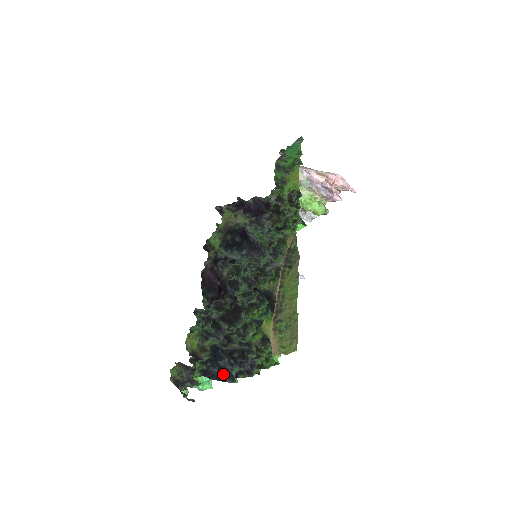
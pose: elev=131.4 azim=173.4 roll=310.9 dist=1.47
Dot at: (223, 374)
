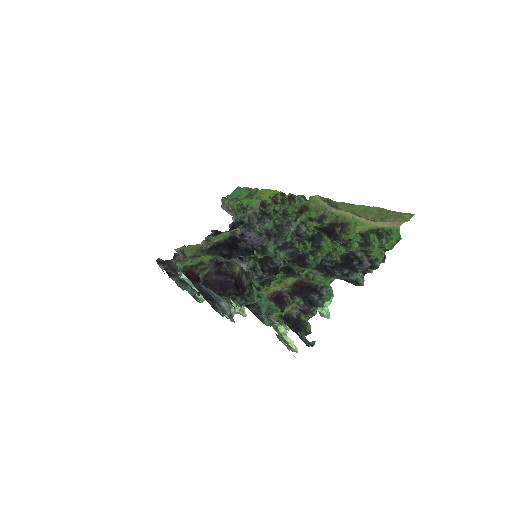
Dot at: (348, 280)
